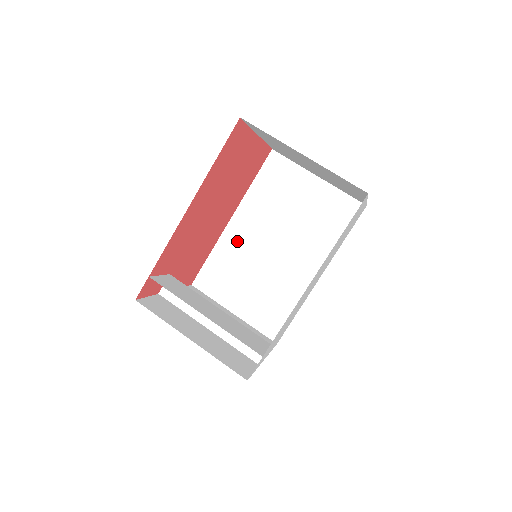
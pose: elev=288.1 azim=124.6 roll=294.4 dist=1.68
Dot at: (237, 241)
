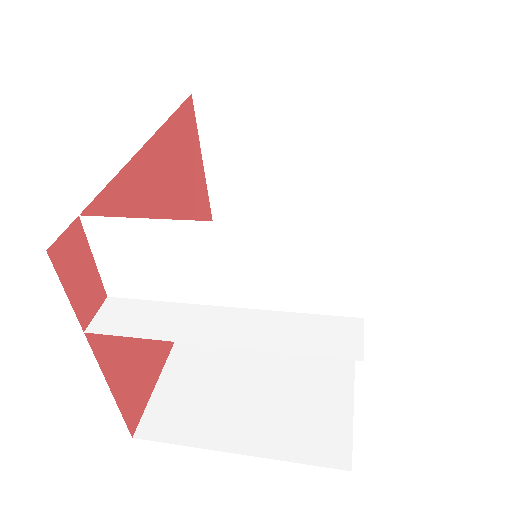
Dot at: occluded
